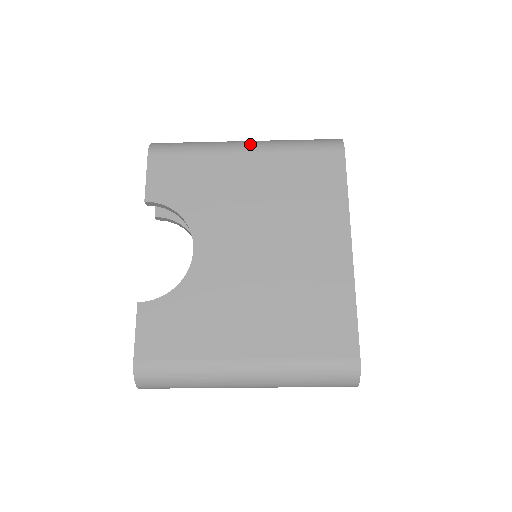
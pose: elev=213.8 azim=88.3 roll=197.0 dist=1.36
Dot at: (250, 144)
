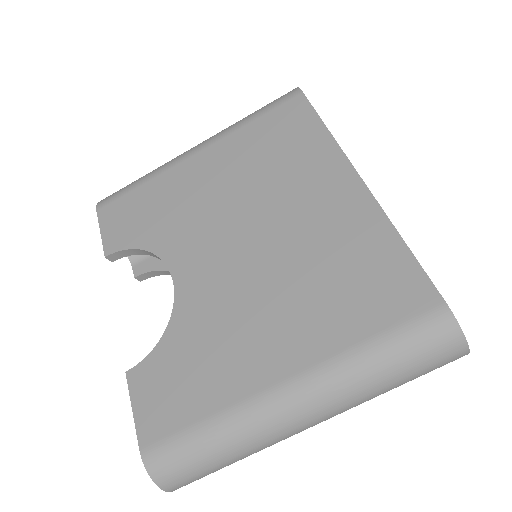
Dot at: (199, 145)
